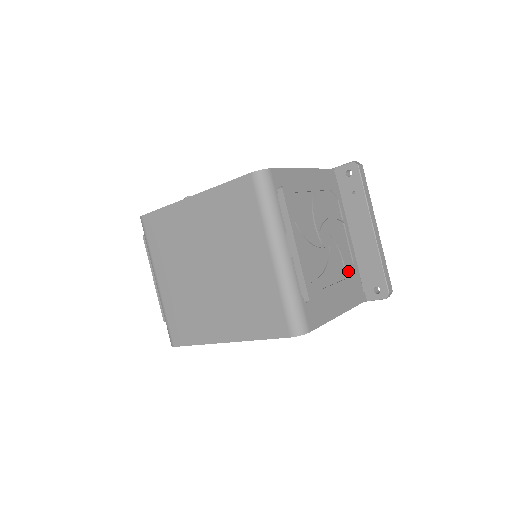
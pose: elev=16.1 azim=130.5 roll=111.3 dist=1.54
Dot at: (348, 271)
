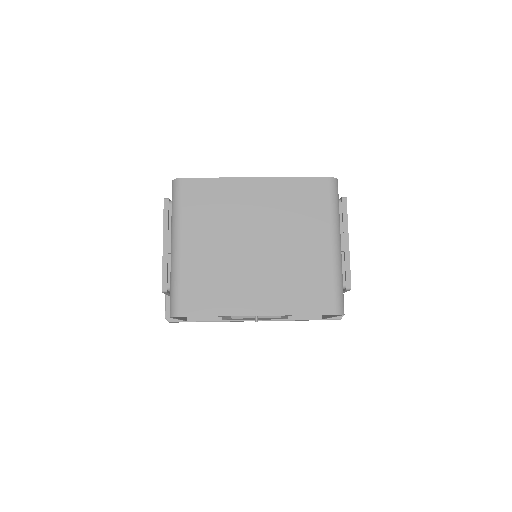
Dot at: occluded
